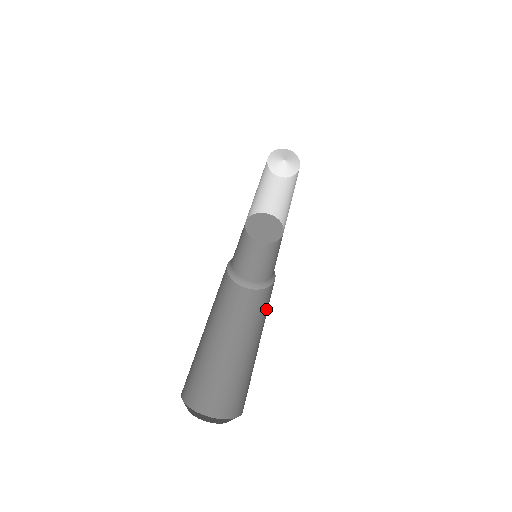
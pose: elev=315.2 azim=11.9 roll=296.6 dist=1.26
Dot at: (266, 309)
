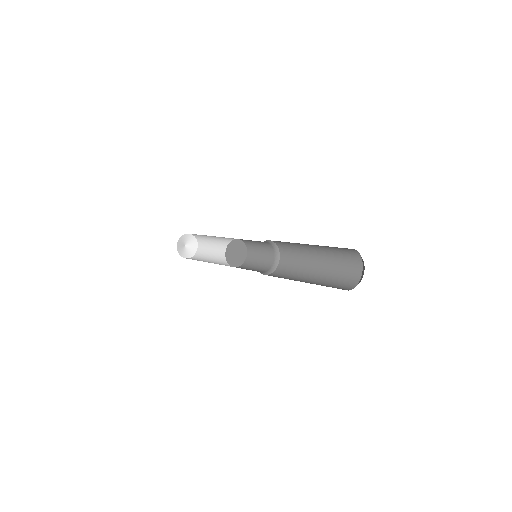
Dot at: (294, 270)
